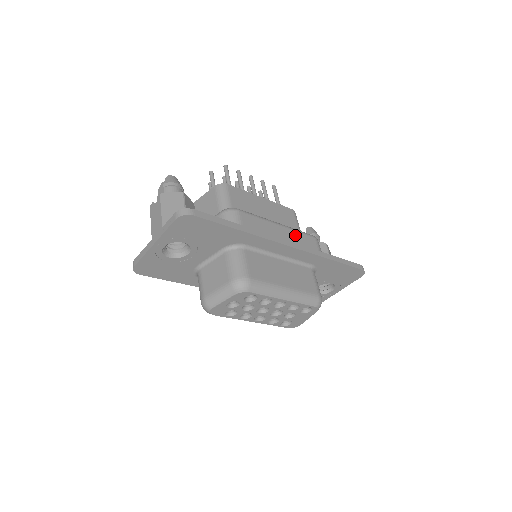
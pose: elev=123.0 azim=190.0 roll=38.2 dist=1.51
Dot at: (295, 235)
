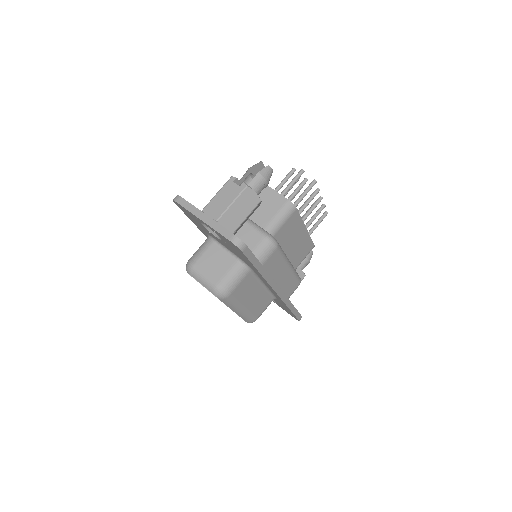
Dot at: (290, 278)
